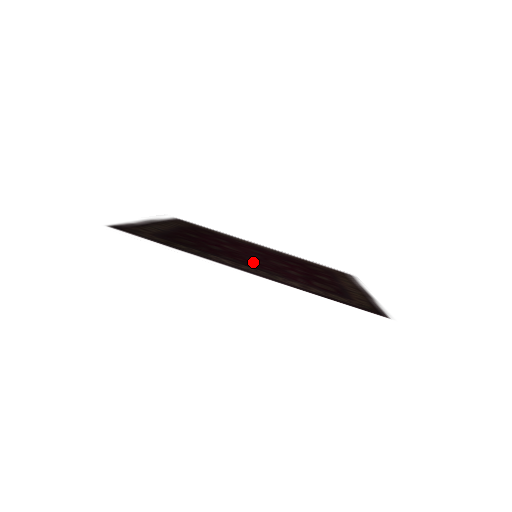
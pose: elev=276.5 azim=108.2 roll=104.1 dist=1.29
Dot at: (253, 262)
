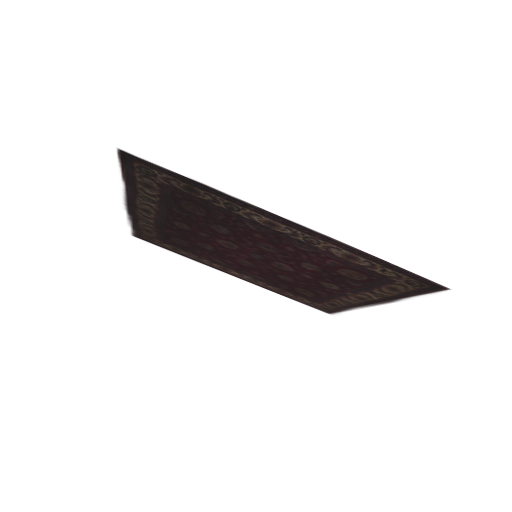
Dot at: (271, 243)
